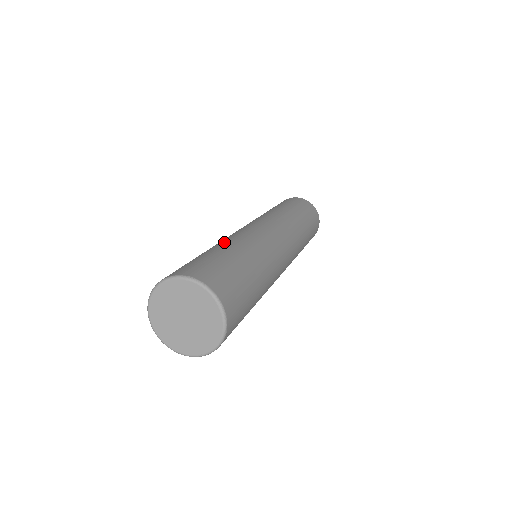
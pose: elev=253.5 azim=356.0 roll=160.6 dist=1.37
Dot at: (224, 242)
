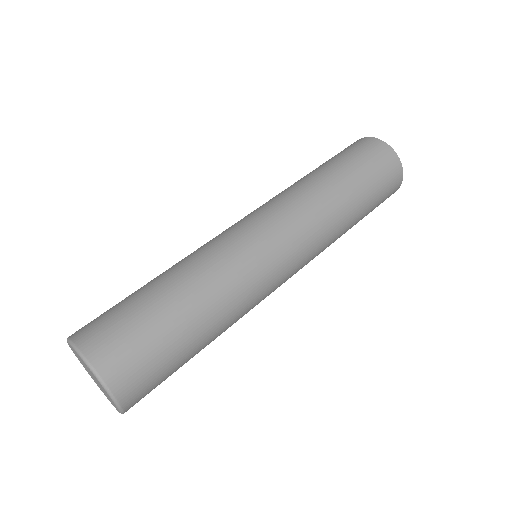
Dot at: occluded
